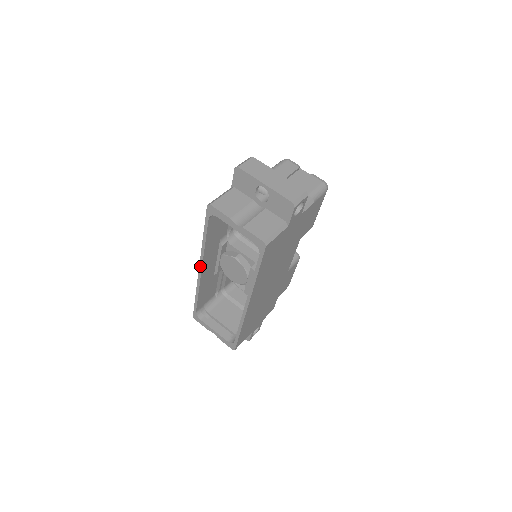
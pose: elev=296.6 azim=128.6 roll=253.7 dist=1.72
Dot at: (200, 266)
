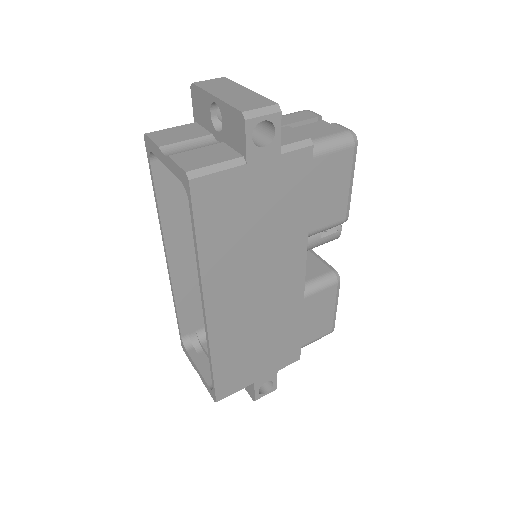
Dot at: (165, 253)
